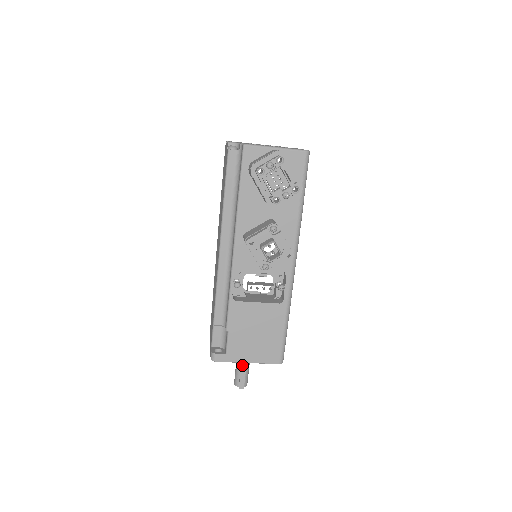
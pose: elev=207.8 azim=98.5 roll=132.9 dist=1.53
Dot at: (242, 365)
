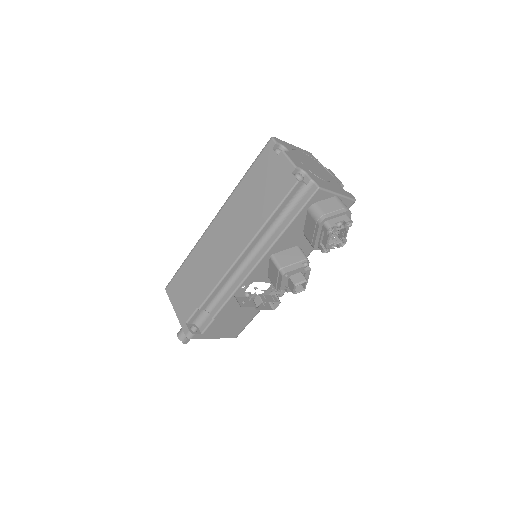
Dot at: occluded
